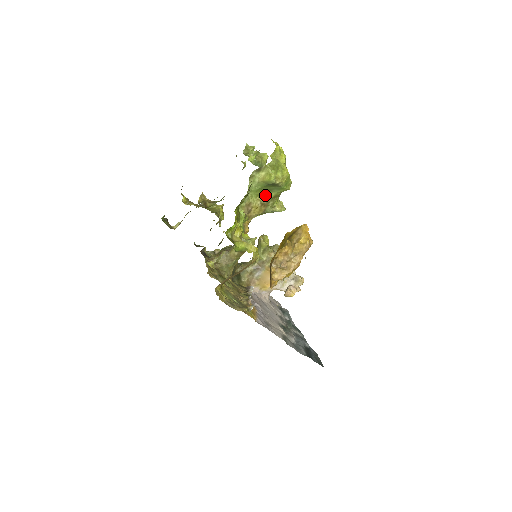
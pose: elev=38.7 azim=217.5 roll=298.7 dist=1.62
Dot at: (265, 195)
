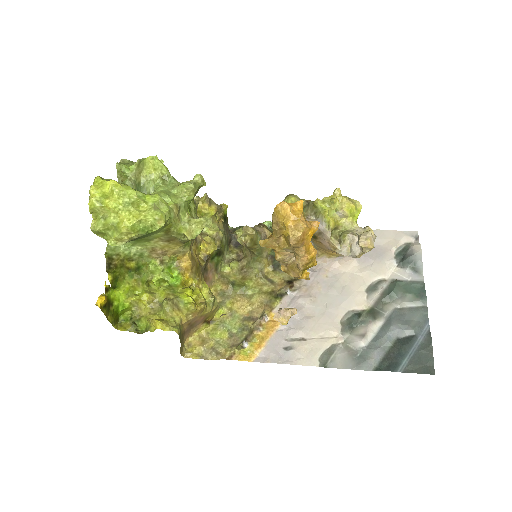
Dot at: (154, 237)
